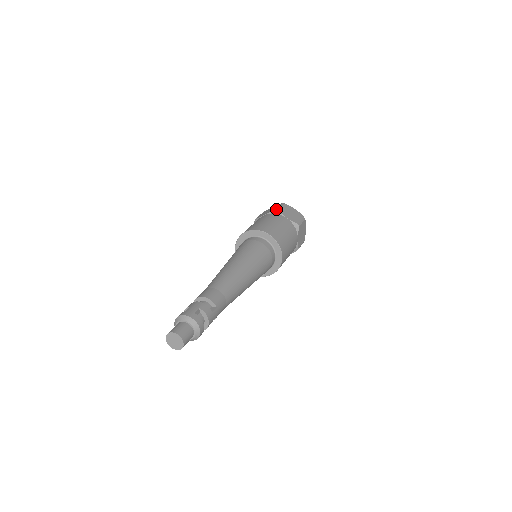
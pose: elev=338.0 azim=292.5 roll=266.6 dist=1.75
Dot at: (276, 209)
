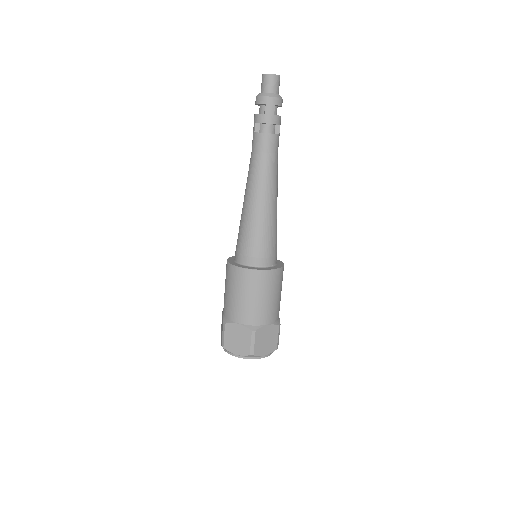
Dot at: occluded
